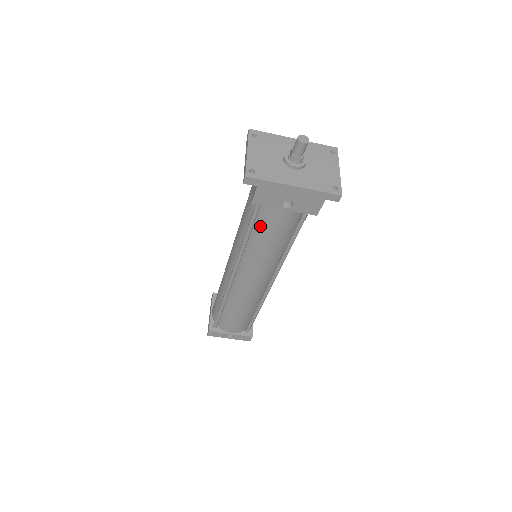
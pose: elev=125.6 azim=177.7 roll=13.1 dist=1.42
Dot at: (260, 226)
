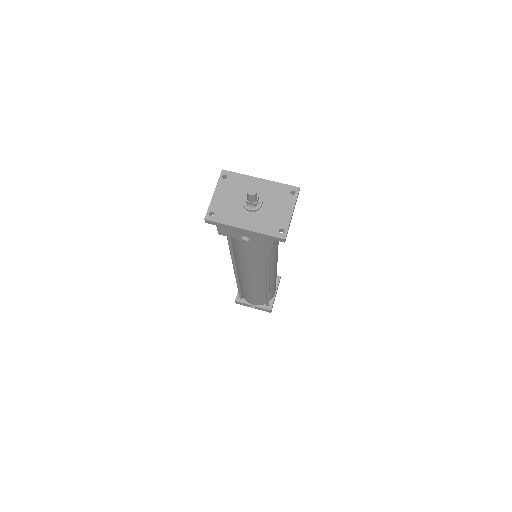
Dot at: (236, 246)
